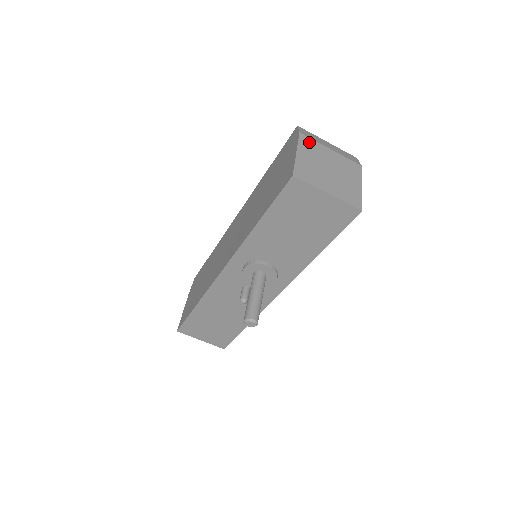
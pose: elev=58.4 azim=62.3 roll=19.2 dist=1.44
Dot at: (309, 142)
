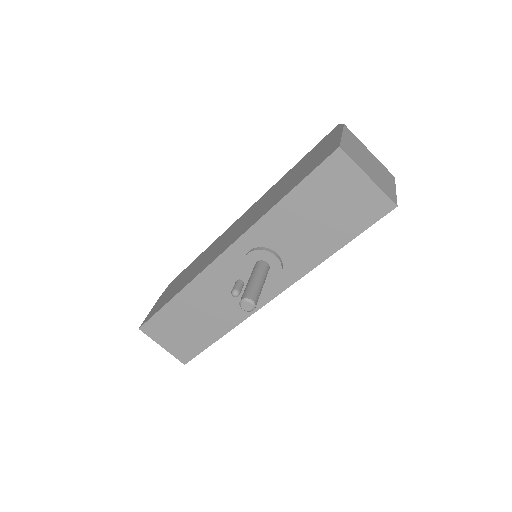
Dot at: (352, 135)
